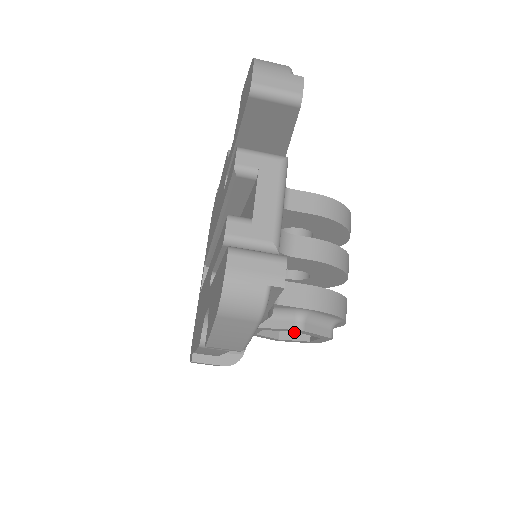
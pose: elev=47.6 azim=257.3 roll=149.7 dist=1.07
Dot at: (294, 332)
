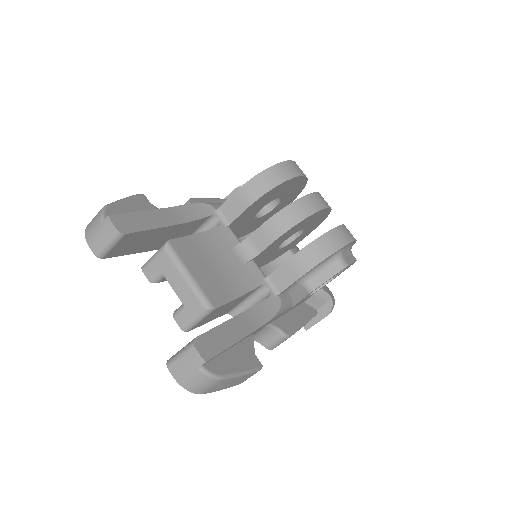
Dot at: occluded
